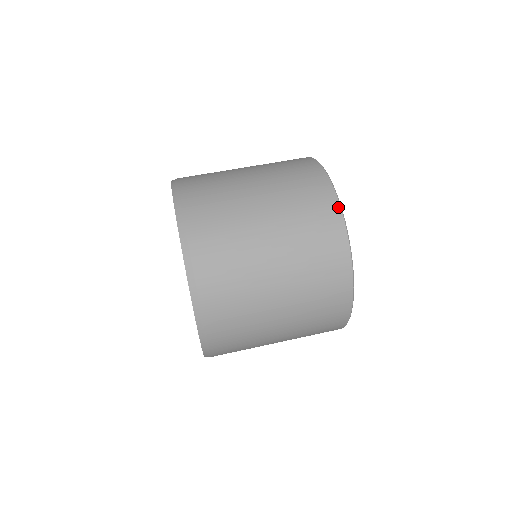
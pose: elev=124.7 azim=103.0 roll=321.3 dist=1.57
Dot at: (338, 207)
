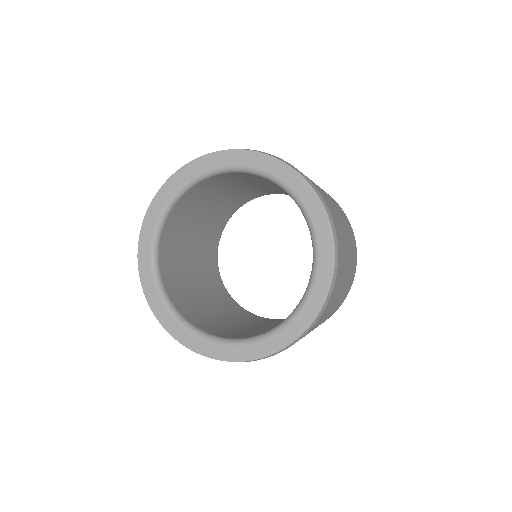
Dot at: occluded
